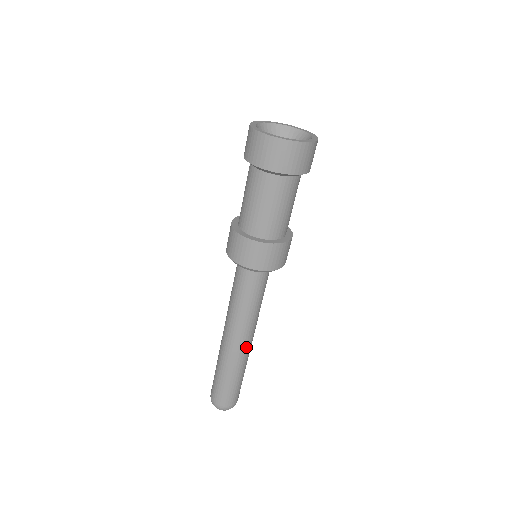
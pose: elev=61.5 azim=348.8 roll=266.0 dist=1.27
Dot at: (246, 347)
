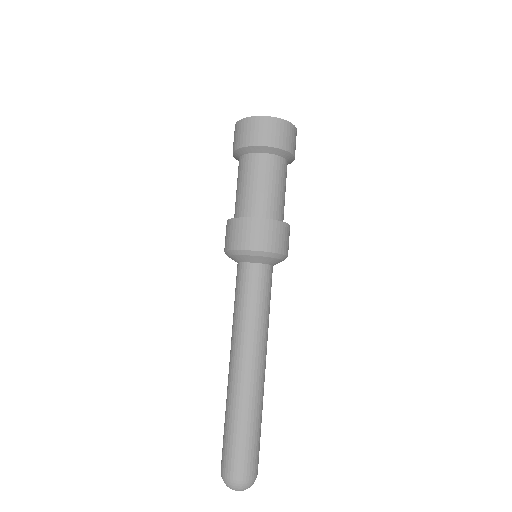
Dot at: (249, 372)
